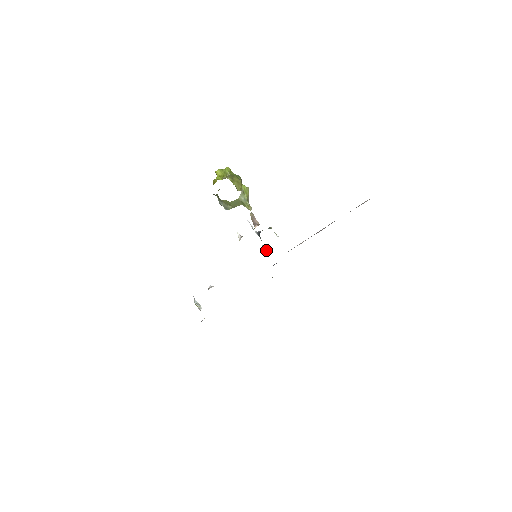
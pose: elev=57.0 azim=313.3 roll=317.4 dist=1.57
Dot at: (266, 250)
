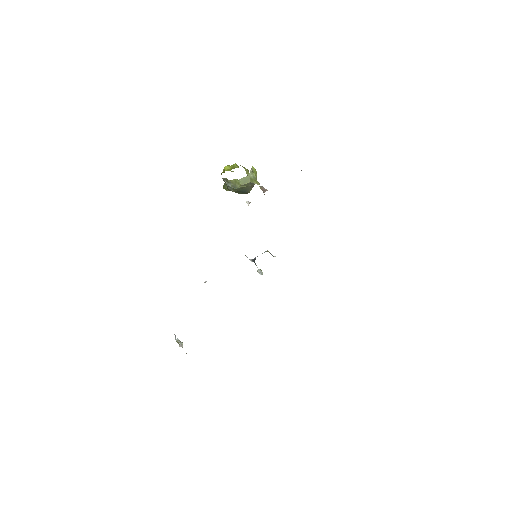
Dot at: (261, 273)
